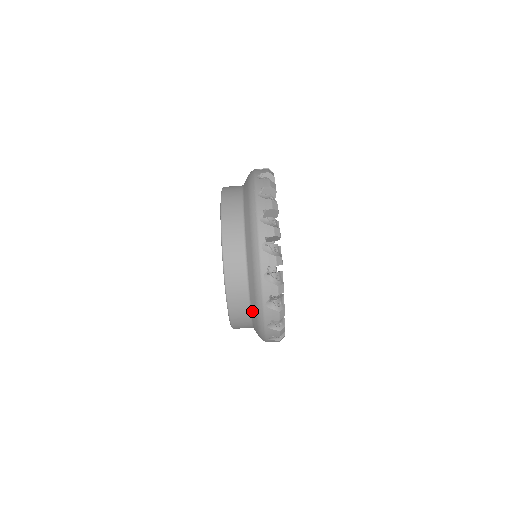
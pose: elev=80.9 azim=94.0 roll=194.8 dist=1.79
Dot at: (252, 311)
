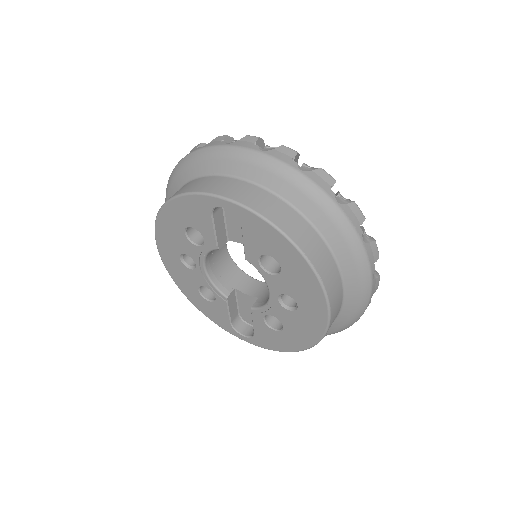
Dot at: (274, 189)
